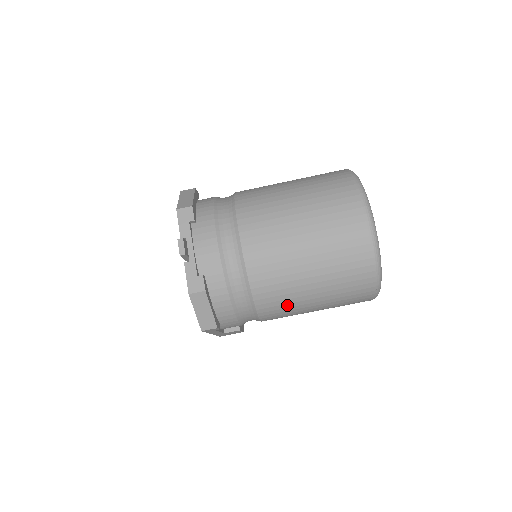
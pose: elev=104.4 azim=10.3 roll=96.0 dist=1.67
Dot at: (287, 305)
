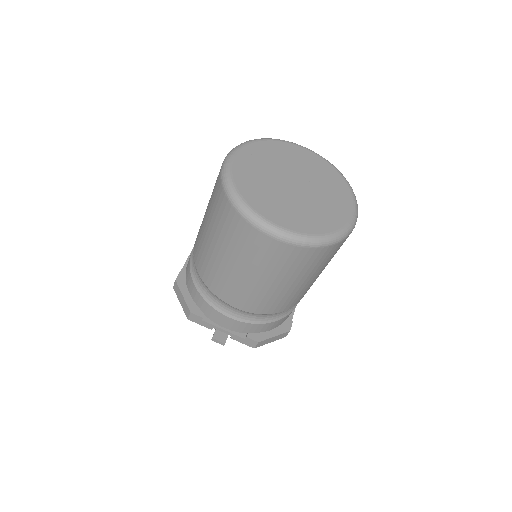
Dot at: occluded
